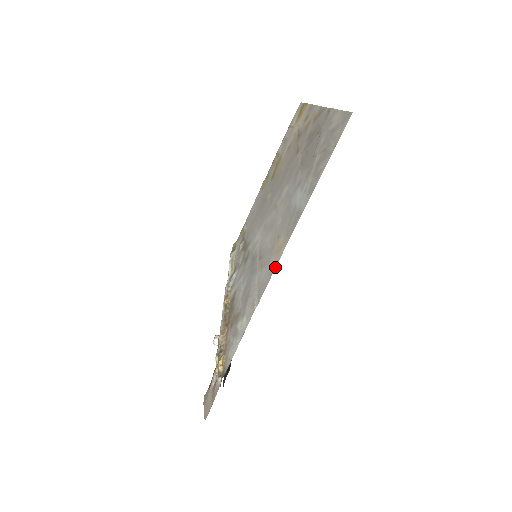
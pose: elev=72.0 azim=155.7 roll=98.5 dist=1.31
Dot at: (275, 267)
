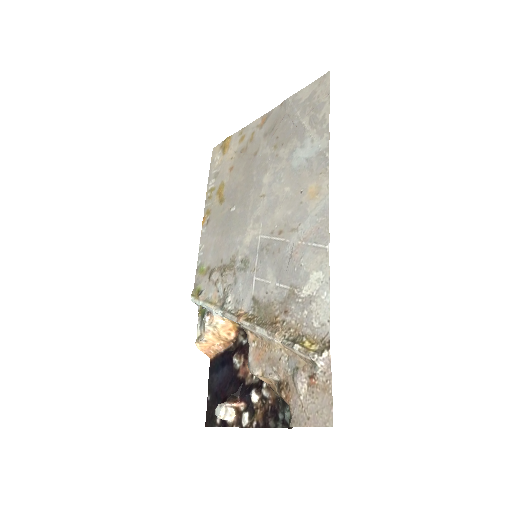
Dot at: (328, 199)
